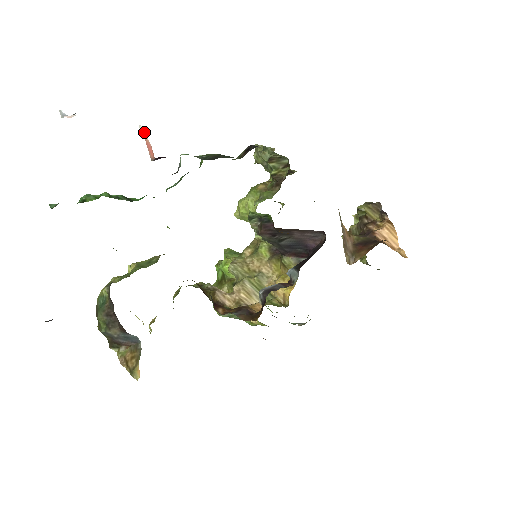
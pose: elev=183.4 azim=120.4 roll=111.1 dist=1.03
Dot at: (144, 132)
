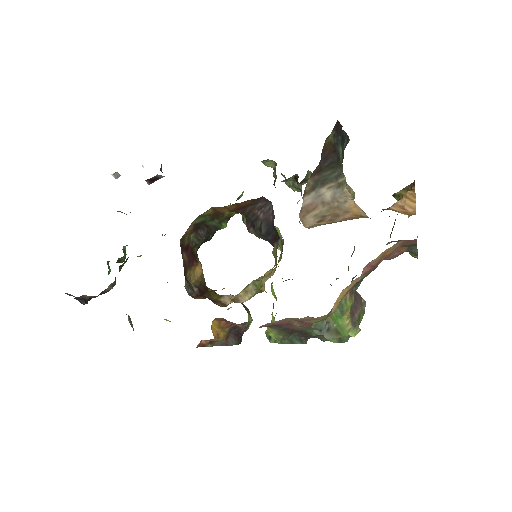
Dot at: occluded
